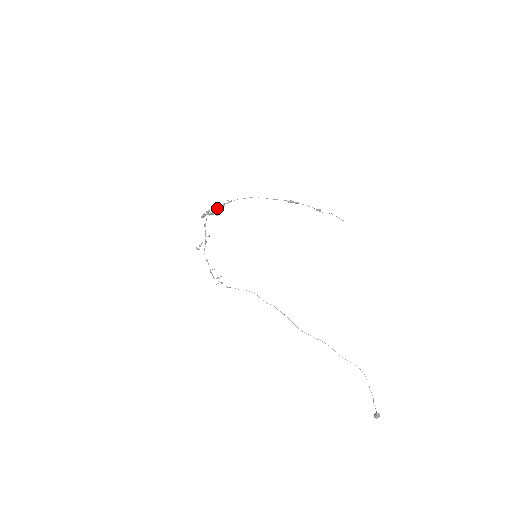
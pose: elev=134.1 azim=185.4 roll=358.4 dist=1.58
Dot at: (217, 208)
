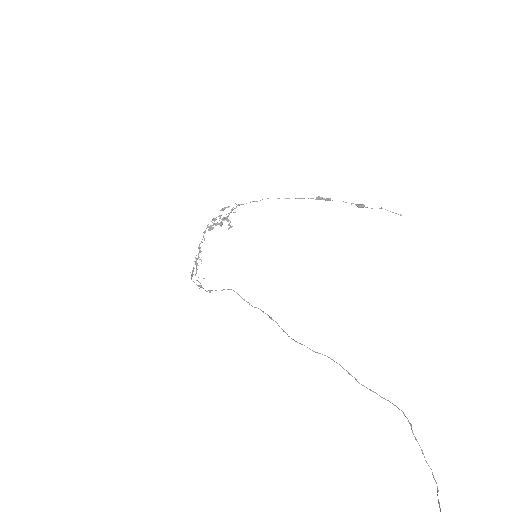
Dot at: (220, 210)
